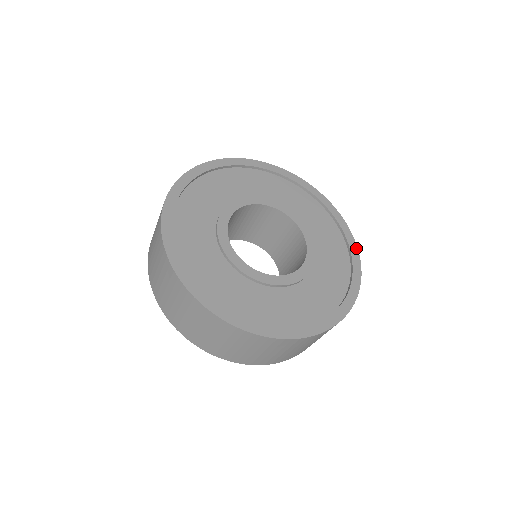
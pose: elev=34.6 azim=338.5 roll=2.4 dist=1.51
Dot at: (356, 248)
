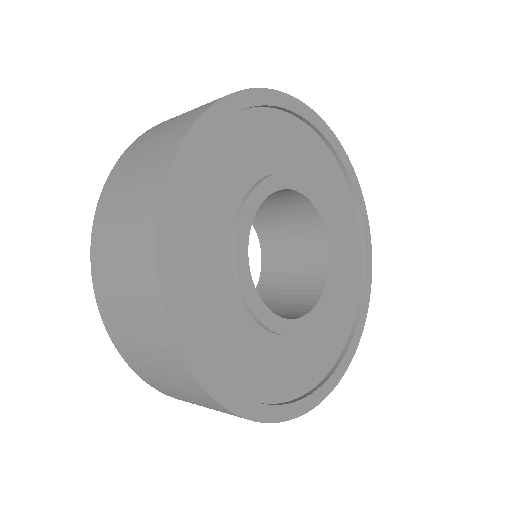
Dot at: (367, 311)
